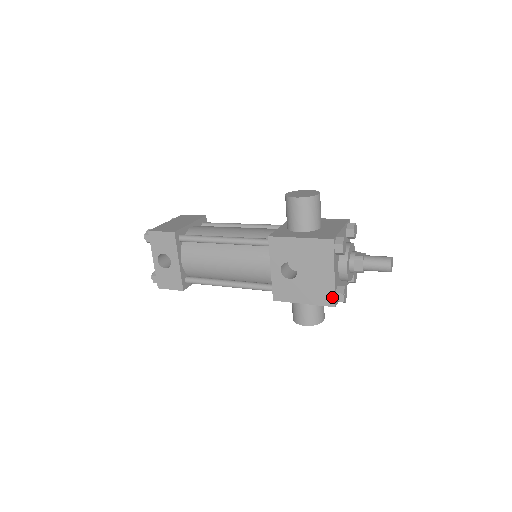
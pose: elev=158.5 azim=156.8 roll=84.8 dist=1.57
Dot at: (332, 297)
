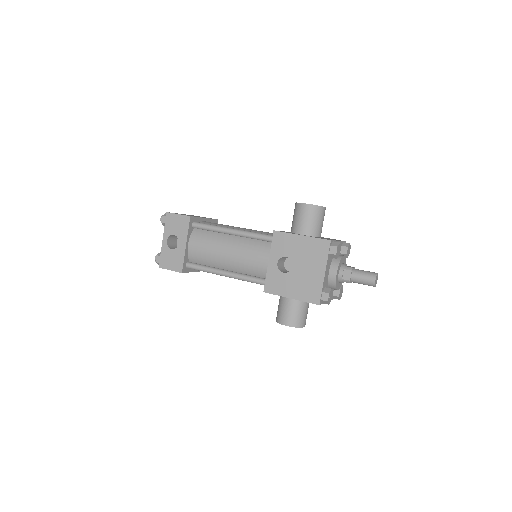
Dot at: (318, 295)
